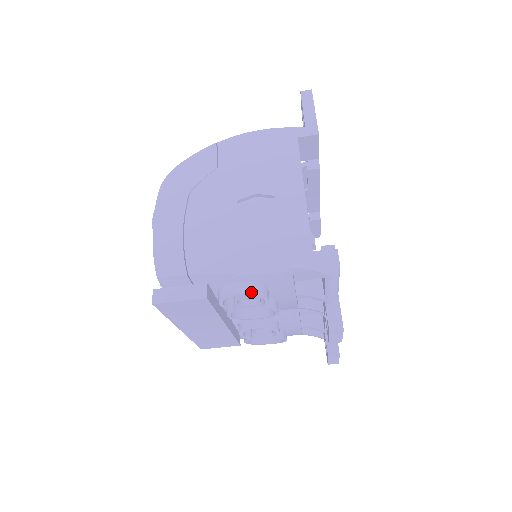
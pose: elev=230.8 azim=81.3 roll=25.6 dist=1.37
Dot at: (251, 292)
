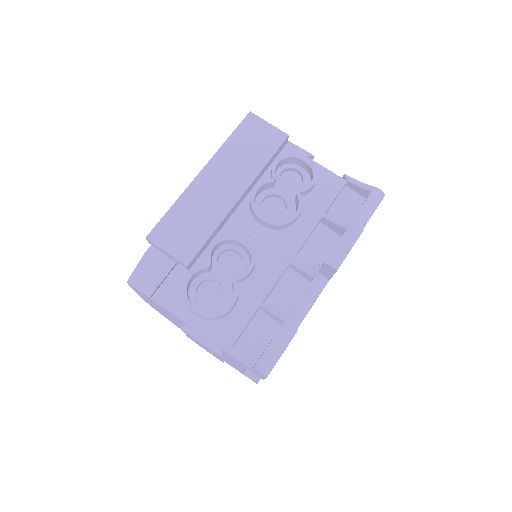
Dot at: occluded
